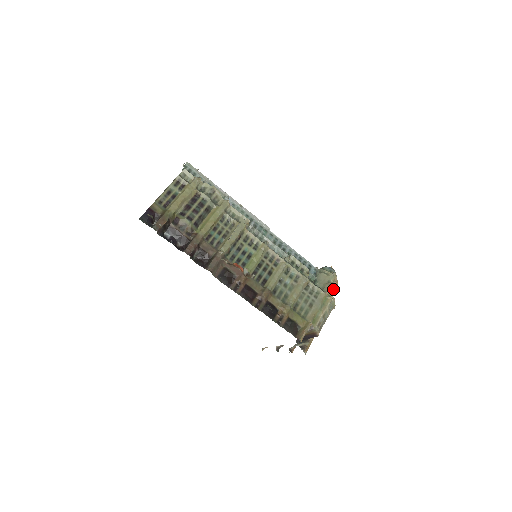
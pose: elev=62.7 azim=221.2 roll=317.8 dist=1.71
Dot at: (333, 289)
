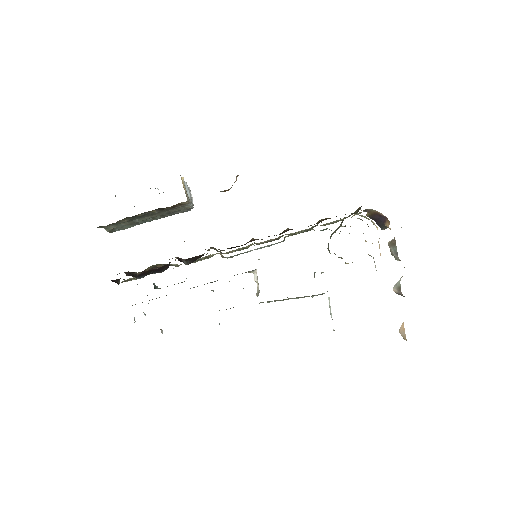
Dot at: occluded
